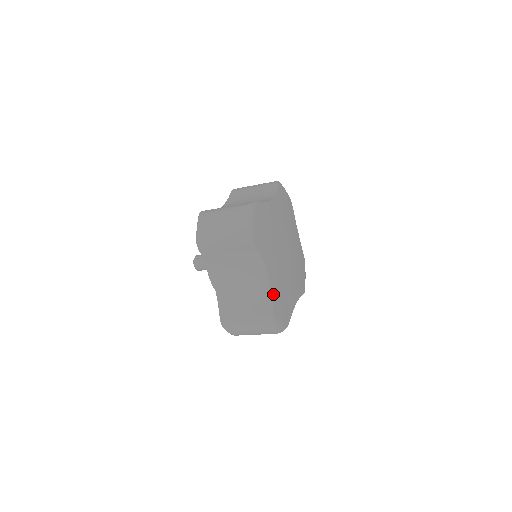
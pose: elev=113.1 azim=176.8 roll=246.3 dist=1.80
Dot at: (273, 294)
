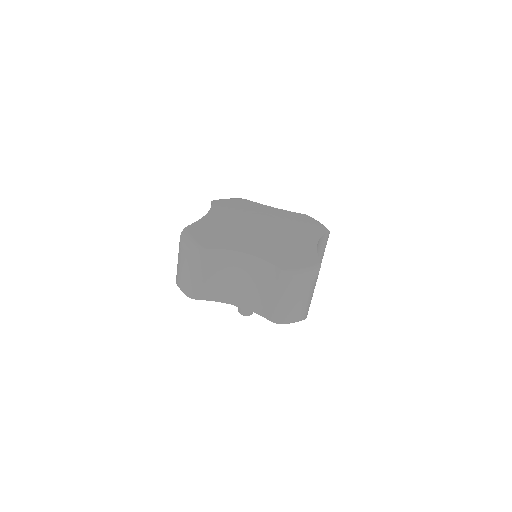
Dot at: (201, 221)
